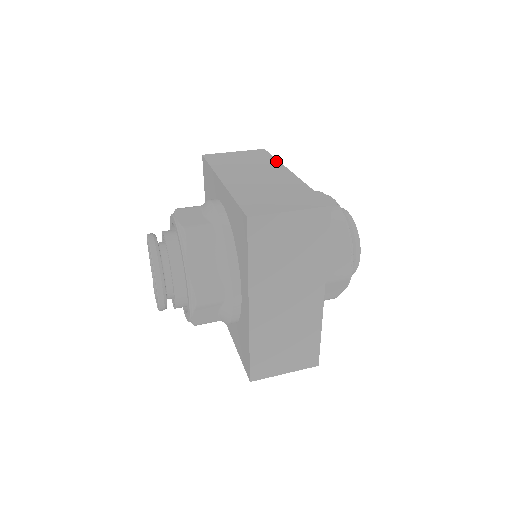
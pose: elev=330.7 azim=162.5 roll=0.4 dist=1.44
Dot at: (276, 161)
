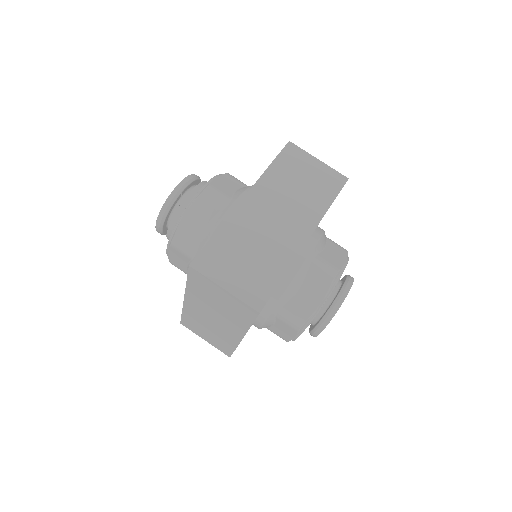
Dot at: occluded
